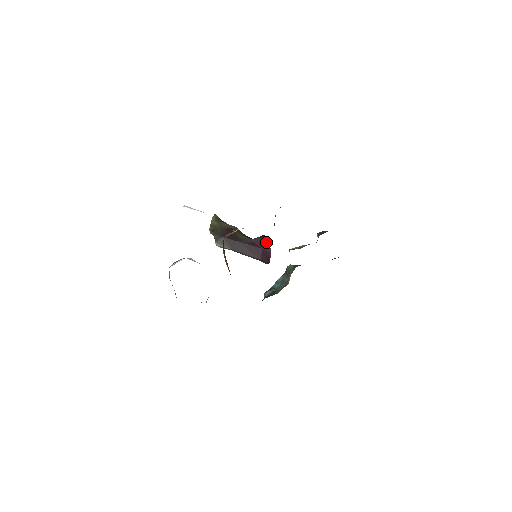
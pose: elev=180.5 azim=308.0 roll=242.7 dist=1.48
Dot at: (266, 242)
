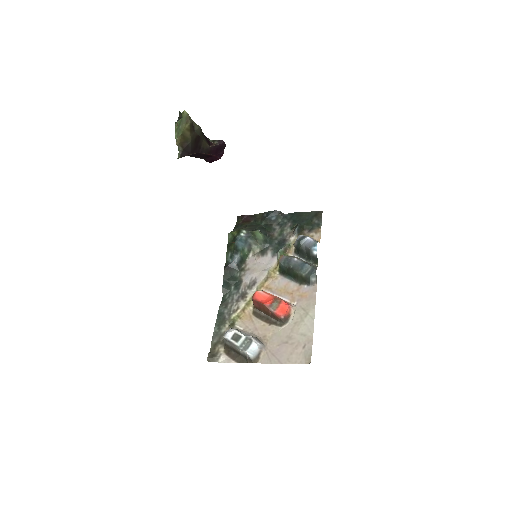
Dot at: (222, 150)
